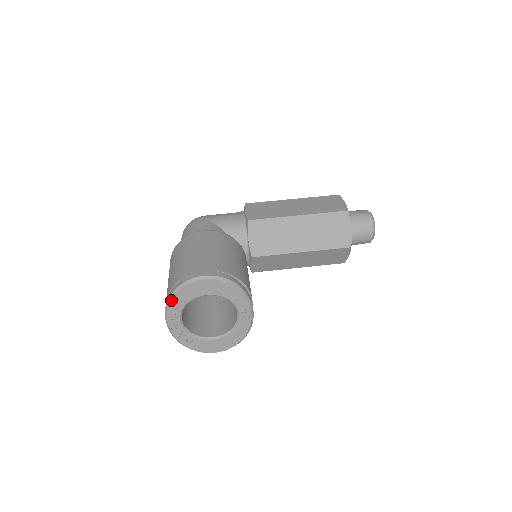
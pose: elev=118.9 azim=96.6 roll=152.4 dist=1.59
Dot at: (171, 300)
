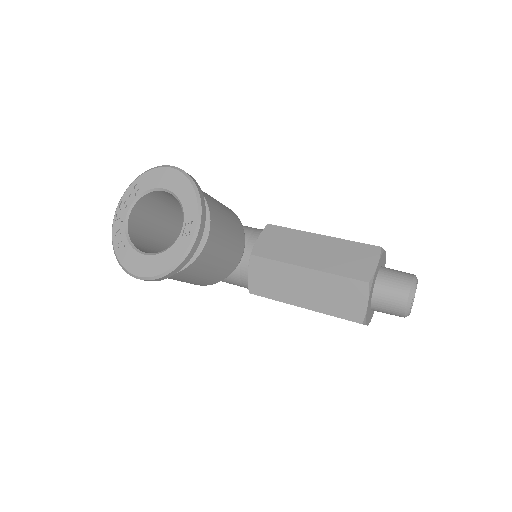
Dot at: (131, 184)
